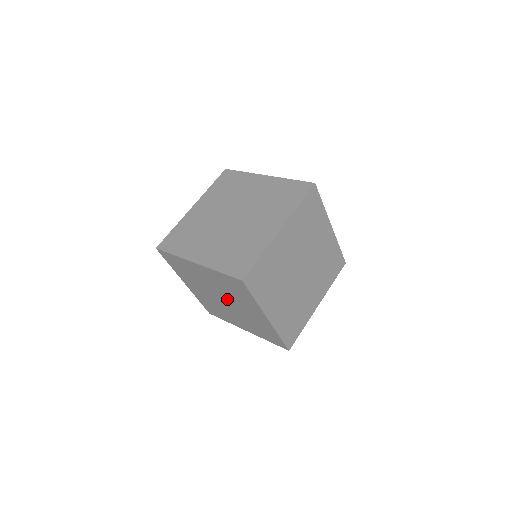
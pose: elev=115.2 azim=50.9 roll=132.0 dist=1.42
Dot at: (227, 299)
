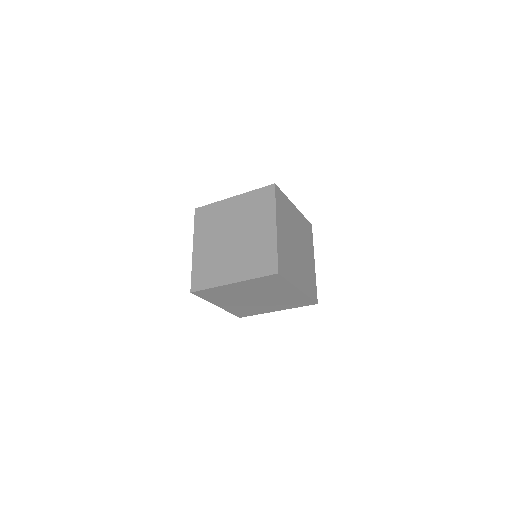
Dot at: (261, 295)
